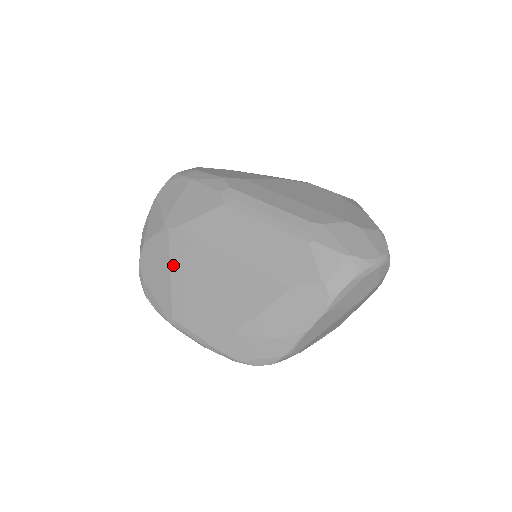
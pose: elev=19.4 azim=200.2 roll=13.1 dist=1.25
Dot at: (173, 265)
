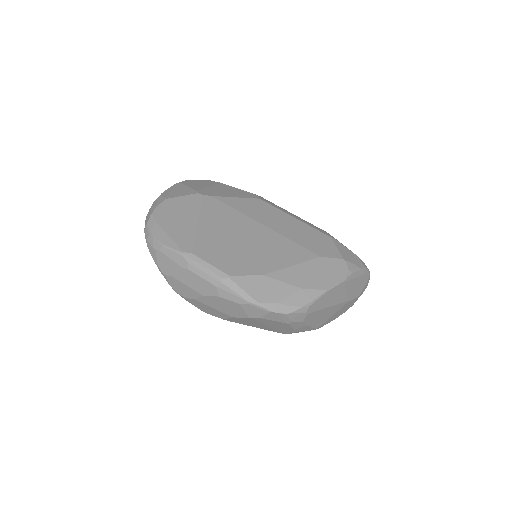
Dot at: (203, 217)
